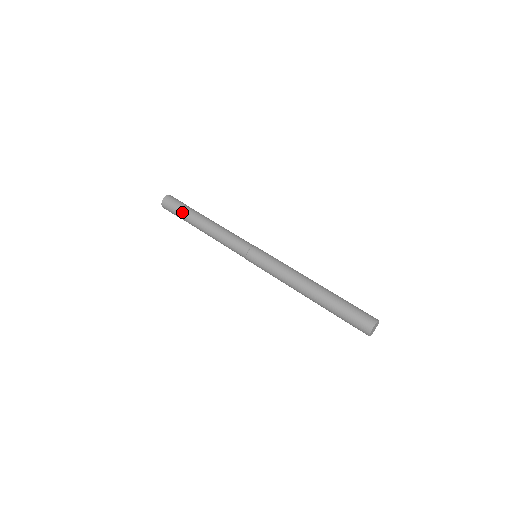
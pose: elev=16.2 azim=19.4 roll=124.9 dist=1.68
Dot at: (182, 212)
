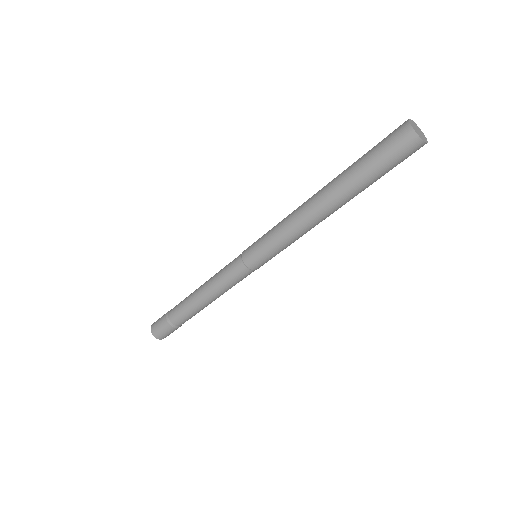
Dot at: (170, 312)
